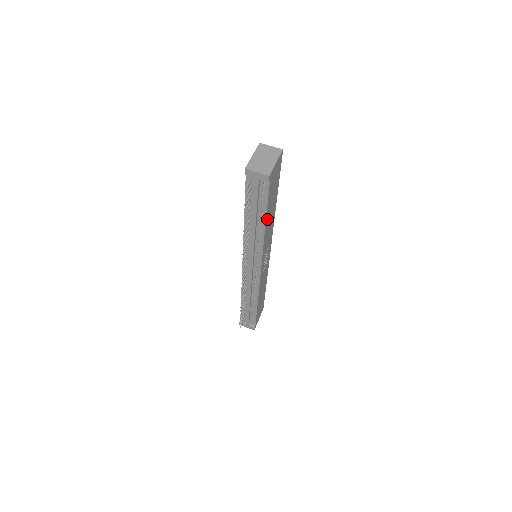
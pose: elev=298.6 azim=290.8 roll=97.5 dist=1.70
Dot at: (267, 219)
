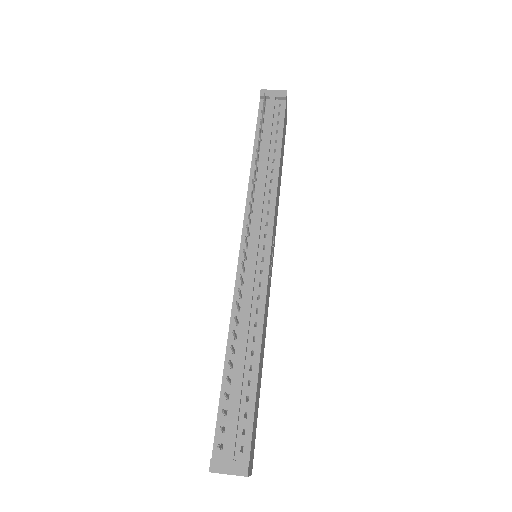
Dot at: (280, 160)
